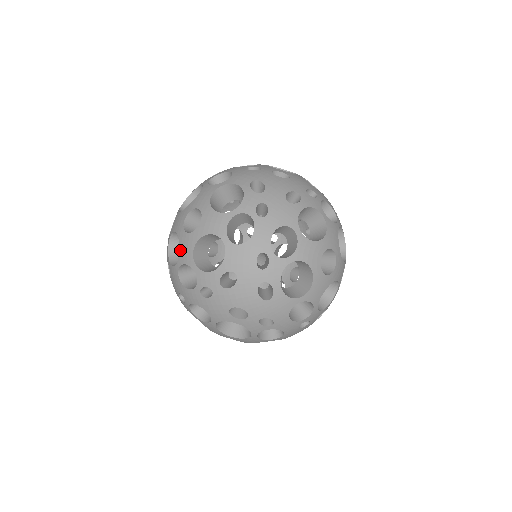
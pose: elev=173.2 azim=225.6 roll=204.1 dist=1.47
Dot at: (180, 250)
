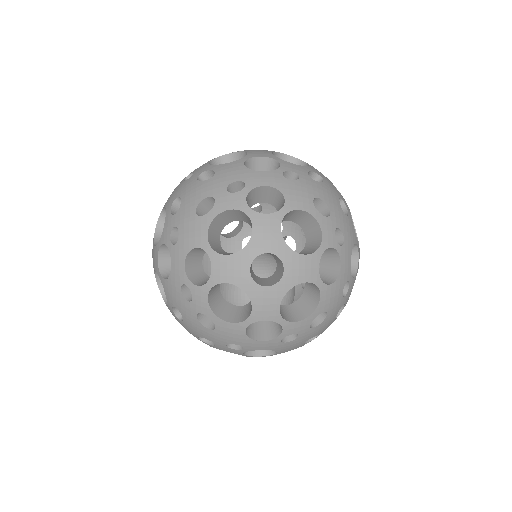
Dot at: (254, 307)
